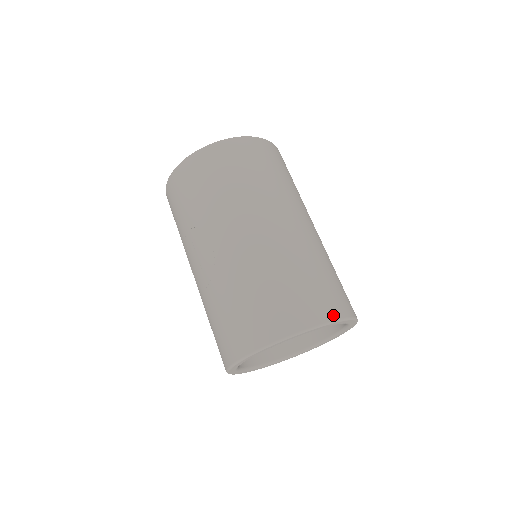
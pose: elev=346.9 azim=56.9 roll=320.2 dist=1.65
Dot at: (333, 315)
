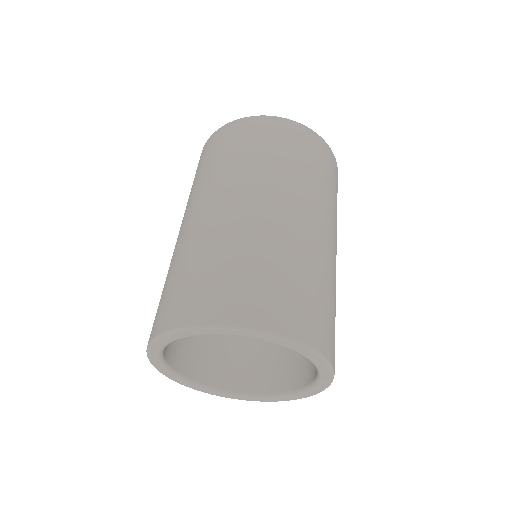
Dot at: (217, 318)
